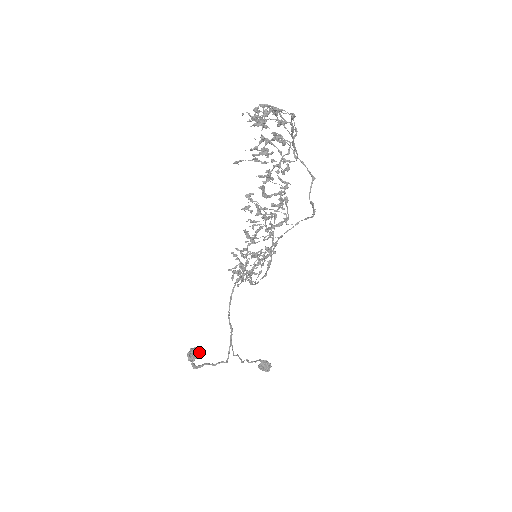
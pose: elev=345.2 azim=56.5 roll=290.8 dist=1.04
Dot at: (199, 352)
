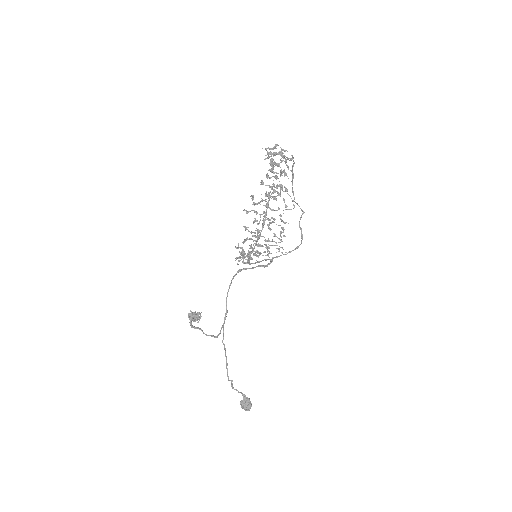
Dot at: (198, 313)
